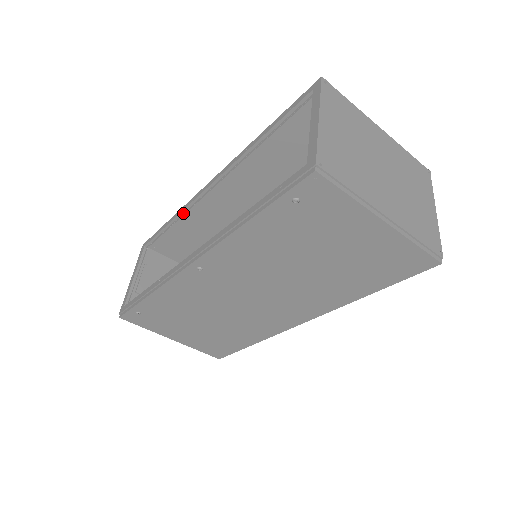
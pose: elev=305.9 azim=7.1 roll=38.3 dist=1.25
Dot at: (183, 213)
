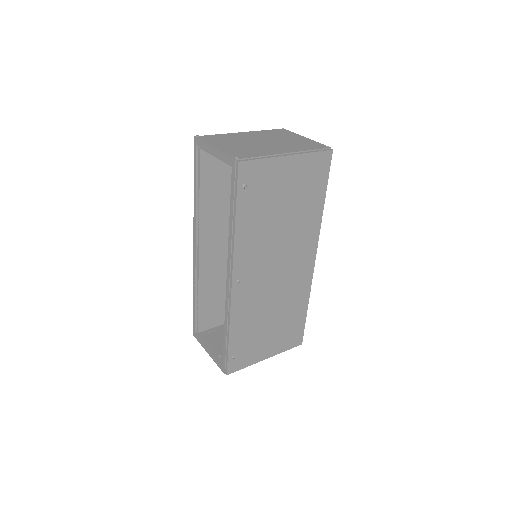
Dot at: (197, 284)
